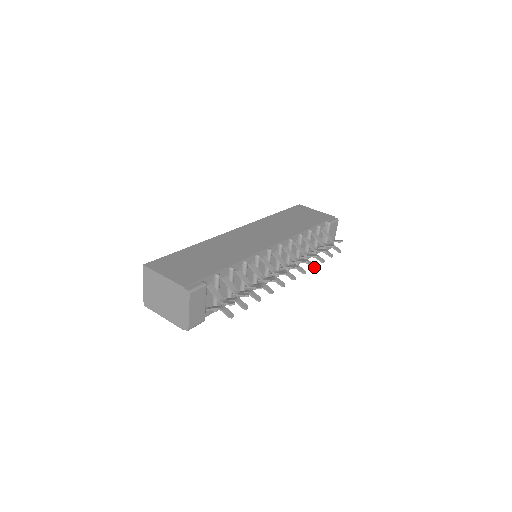
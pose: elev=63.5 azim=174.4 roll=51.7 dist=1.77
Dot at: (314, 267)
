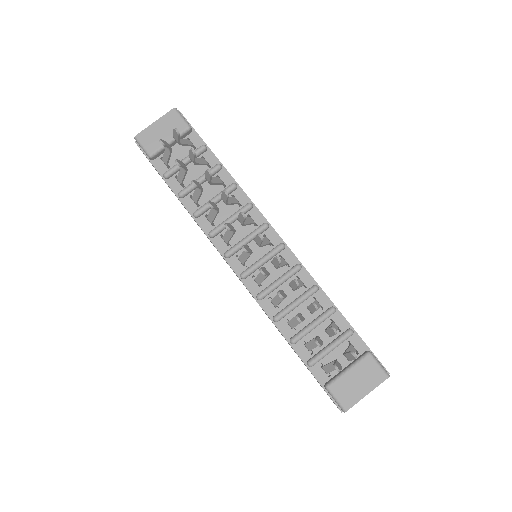
Dot at: (280, 293)
